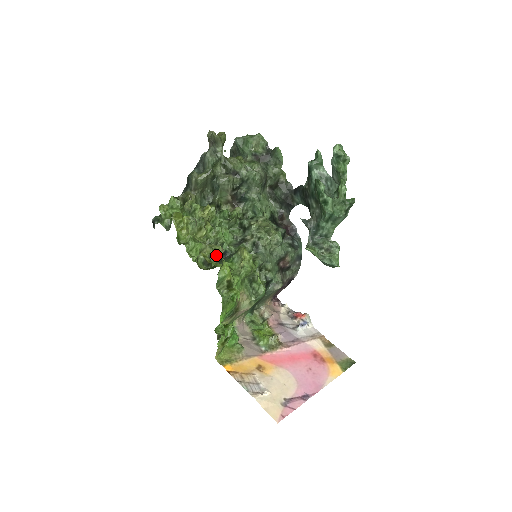
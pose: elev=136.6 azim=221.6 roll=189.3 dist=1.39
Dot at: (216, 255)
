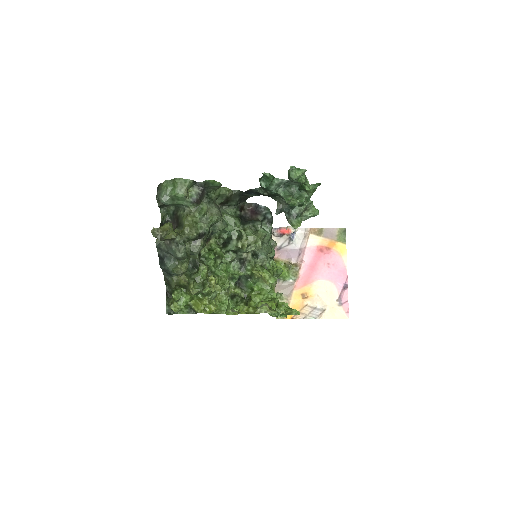
Dot at: (235, 287)
